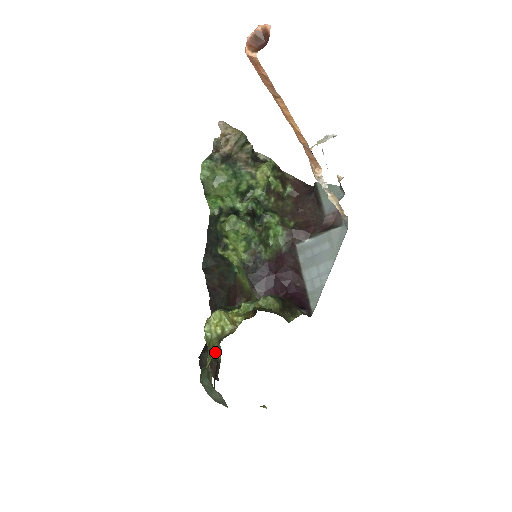
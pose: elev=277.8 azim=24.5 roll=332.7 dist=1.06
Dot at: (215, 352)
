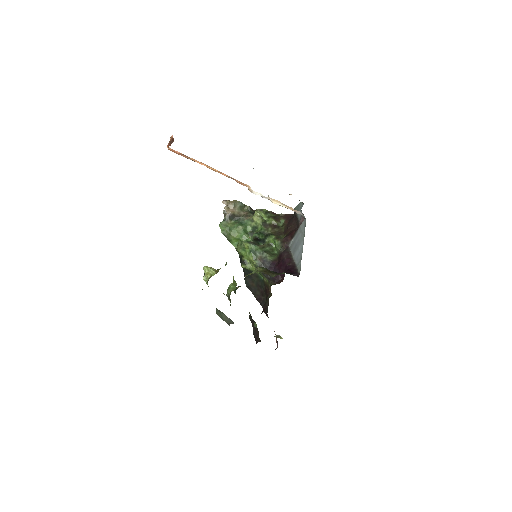
Dot at: (230, 304)
